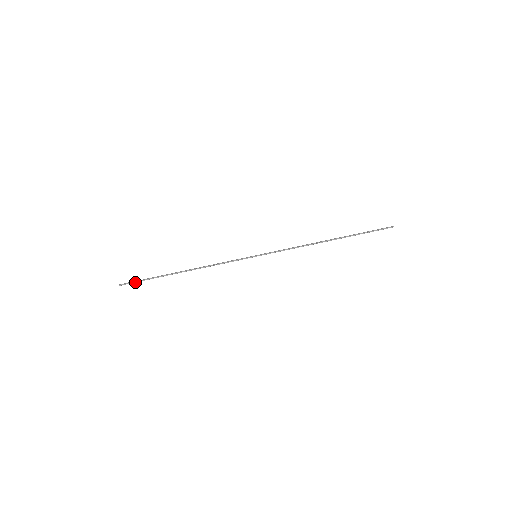
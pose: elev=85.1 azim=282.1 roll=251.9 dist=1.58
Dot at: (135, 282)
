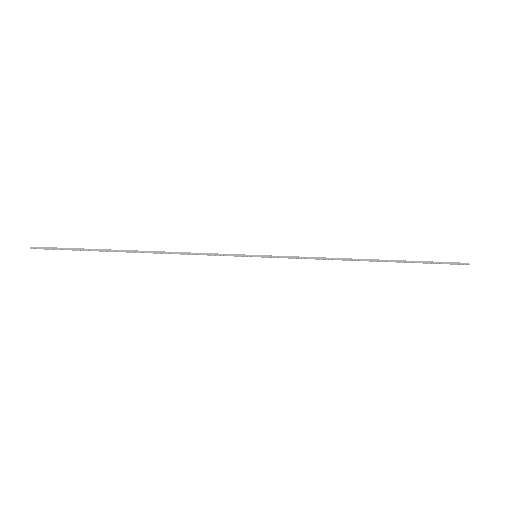
Dot at: (57, 249)
